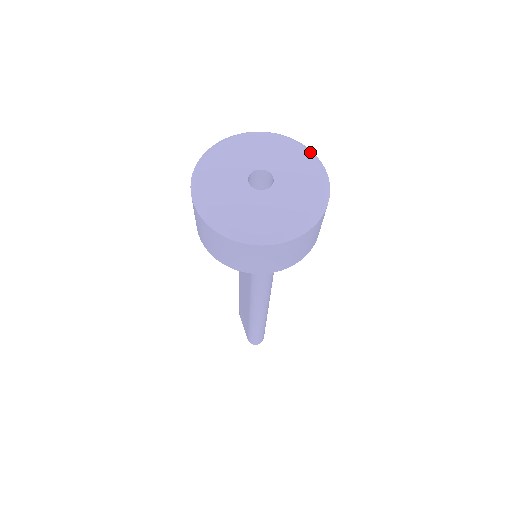
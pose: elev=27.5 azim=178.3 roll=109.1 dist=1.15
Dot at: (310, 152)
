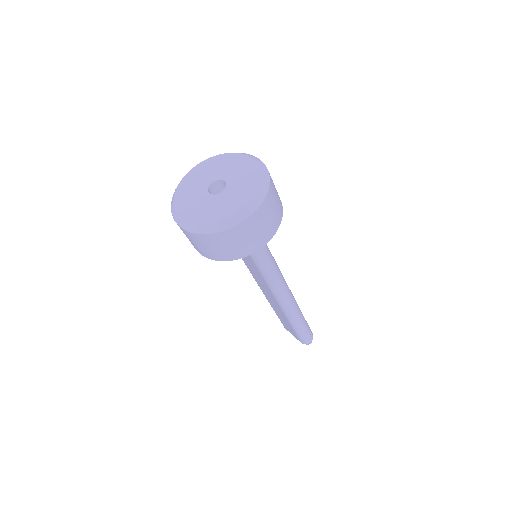
Dot at: (242, 153)
